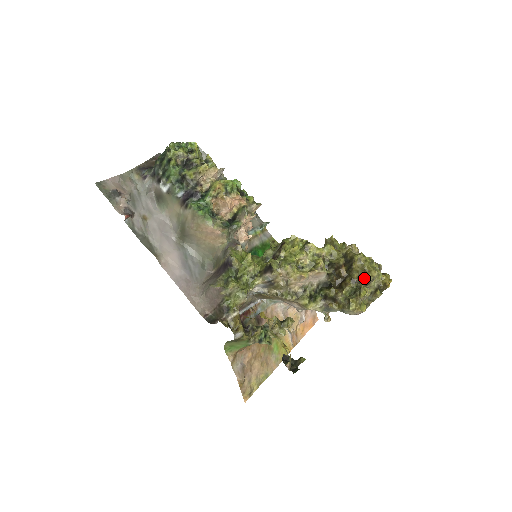
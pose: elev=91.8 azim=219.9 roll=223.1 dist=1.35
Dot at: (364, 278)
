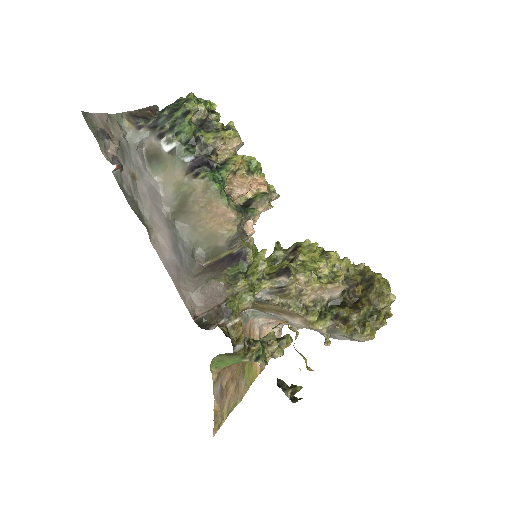
Dot at: (382, 301)
